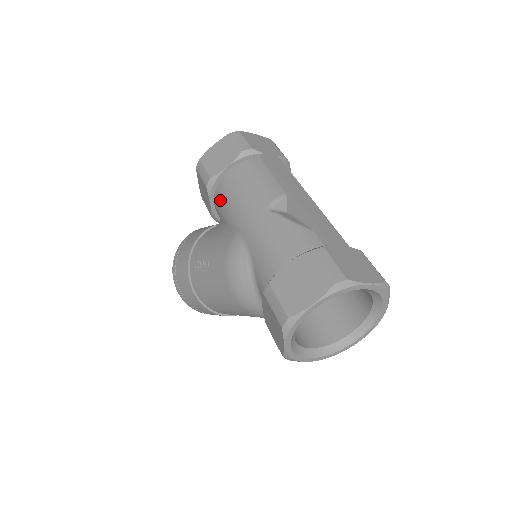
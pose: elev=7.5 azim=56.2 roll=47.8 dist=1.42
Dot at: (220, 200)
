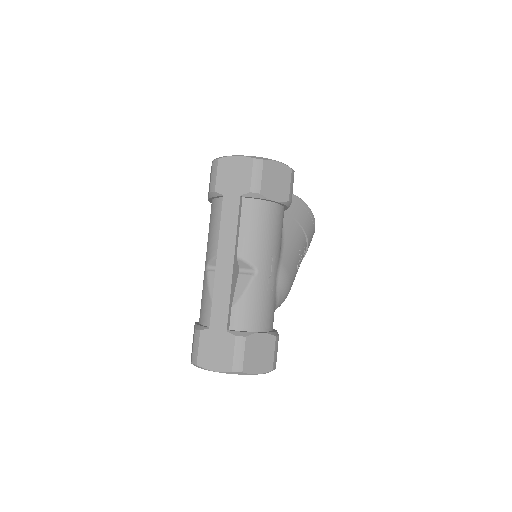
Dot at: occluded
